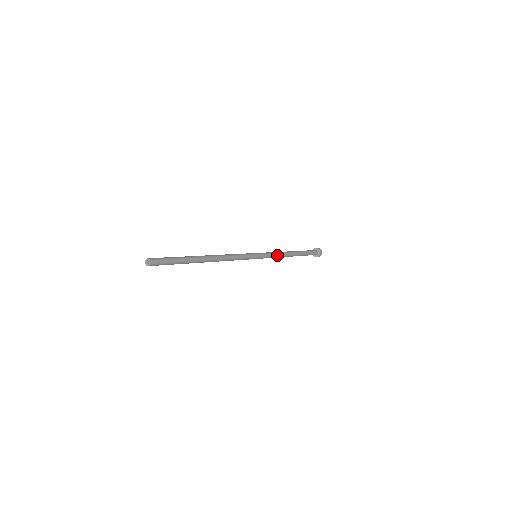
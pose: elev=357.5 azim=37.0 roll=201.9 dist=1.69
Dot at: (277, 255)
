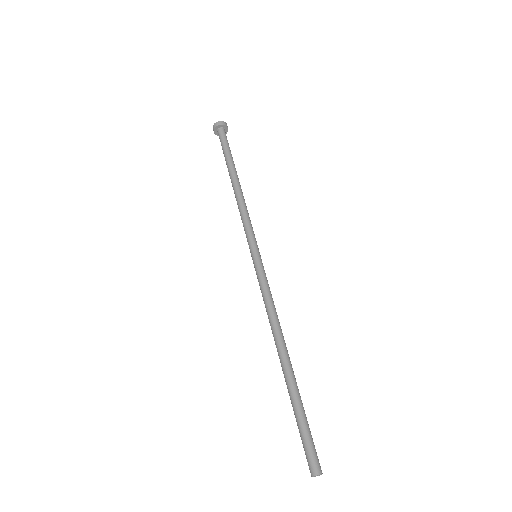
Dot at: (248, 216)
